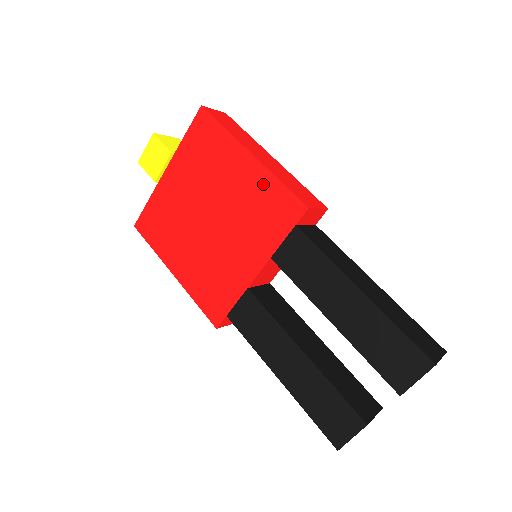
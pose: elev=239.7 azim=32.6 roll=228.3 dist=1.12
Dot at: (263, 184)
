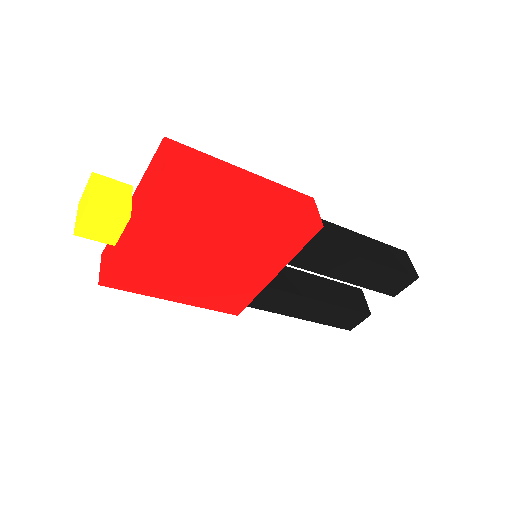
Dot at: (272, 220)
